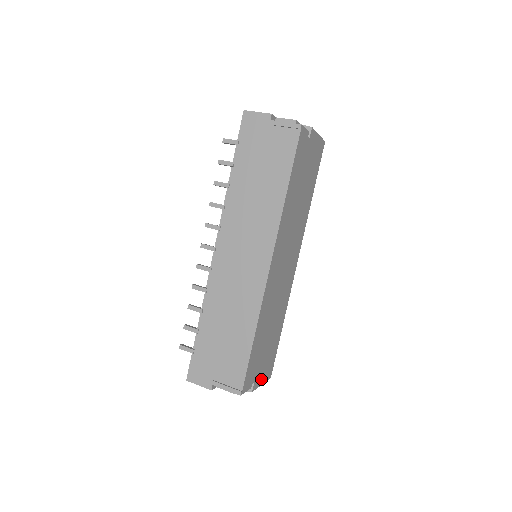
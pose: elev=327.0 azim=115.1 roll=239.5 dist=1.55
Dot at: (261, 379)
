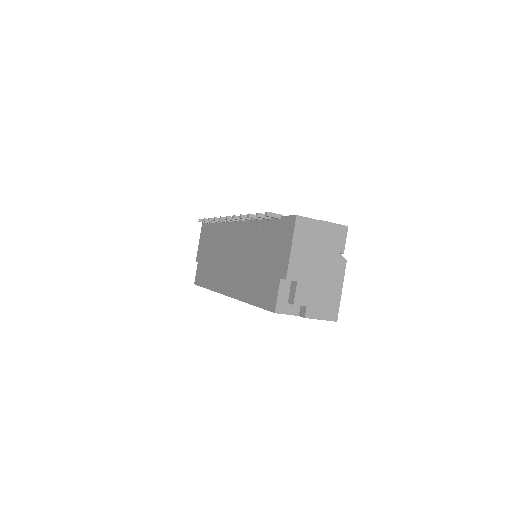
Dot at: occluded
